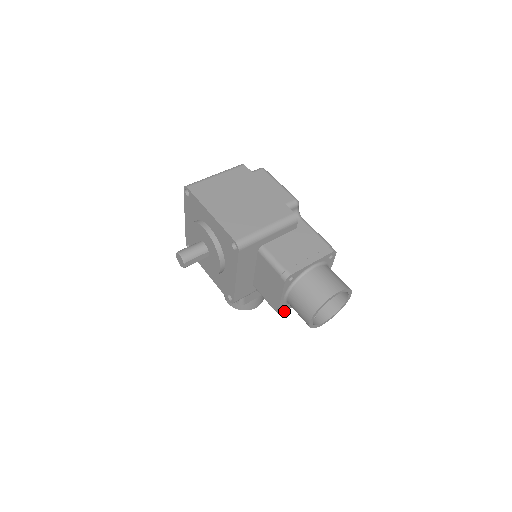
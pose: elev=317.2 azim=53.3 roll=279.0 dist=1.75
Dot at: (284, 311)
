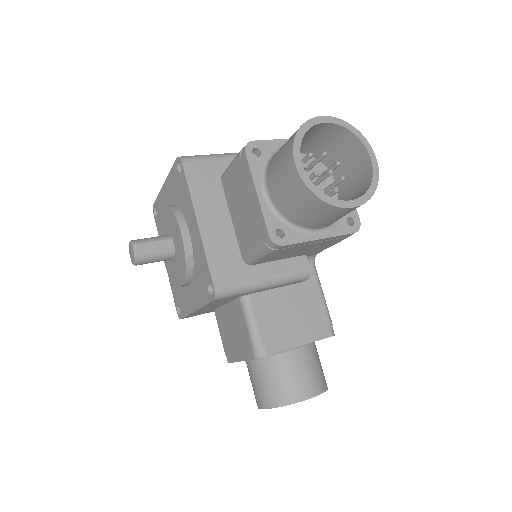
Dot at: (287, 244)
